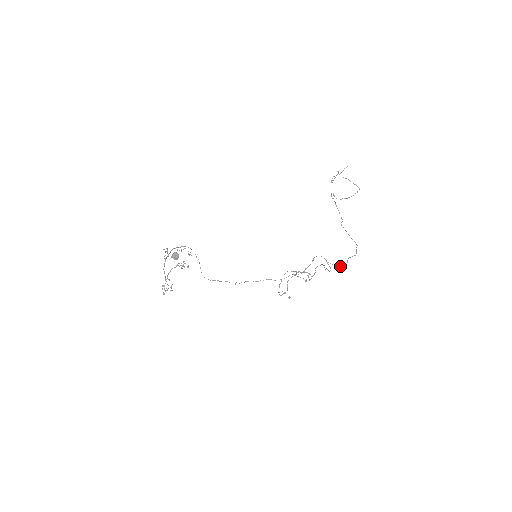
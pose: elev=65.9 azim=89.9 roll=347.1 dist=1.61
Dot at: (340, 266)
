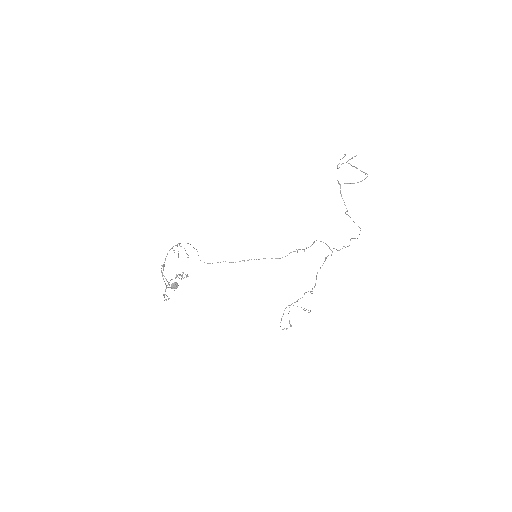
Dot at: (342, 248)
